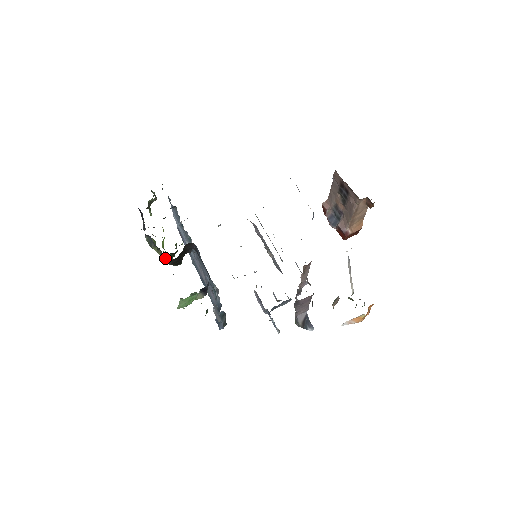
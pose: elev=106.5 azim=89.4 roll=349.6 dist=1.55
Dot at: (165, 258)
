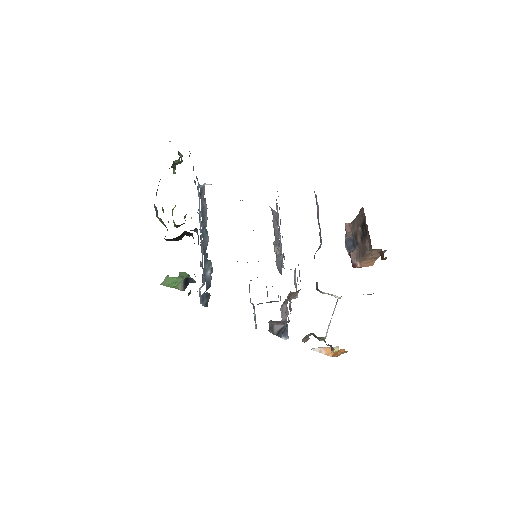
Dot at: (167, 229)
